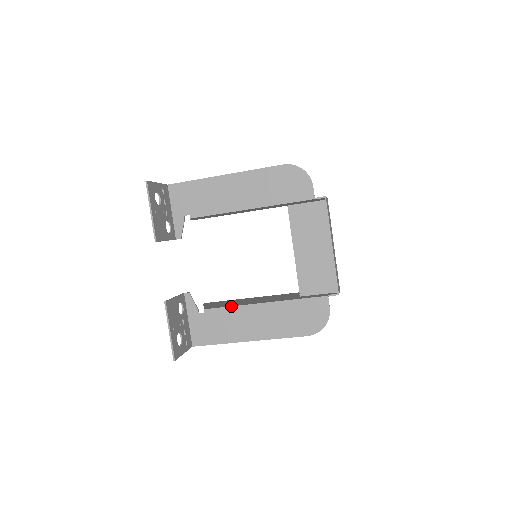
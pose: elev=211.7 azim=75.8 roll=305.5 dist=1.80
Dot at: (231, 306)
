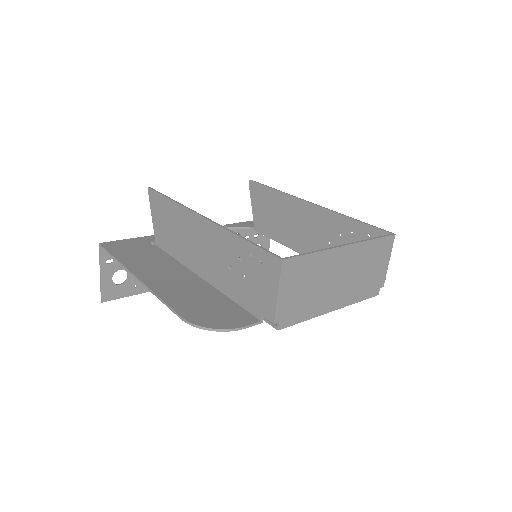
Dot at: occluded
